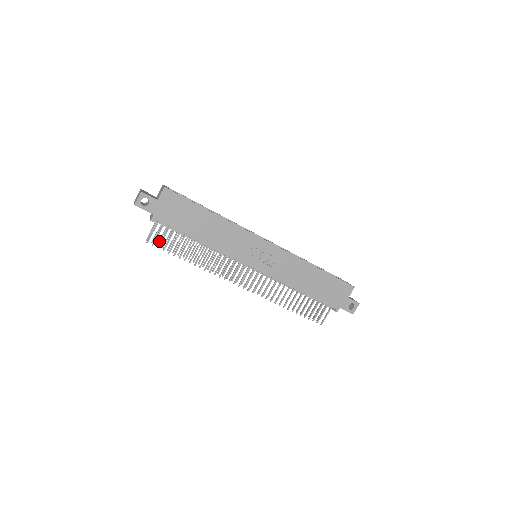
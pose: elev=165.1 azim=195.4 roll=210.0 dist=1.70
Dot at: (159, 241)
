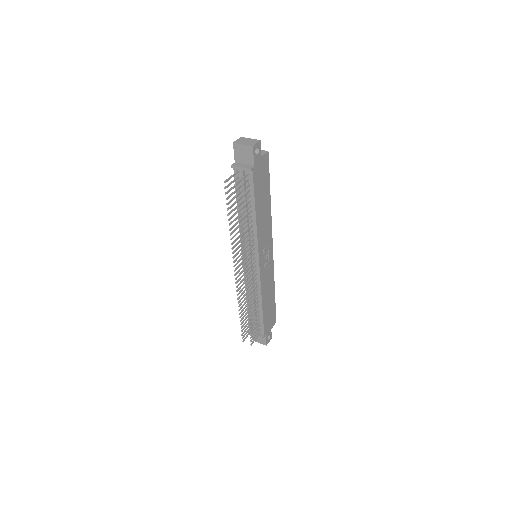
Dot at: (229, 191)
